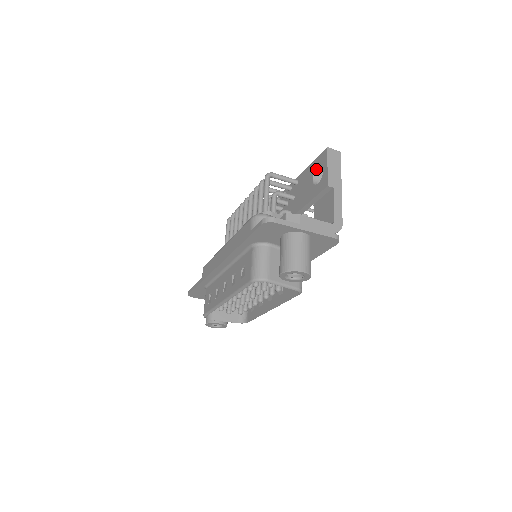
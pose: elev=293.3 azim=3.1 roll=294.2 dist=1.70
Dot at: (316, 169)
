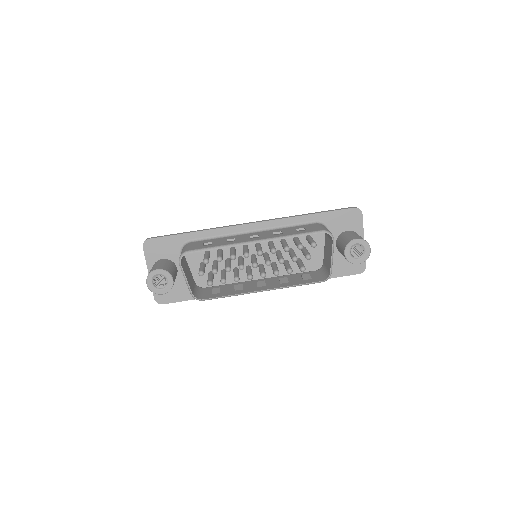
Dot at: occluded
